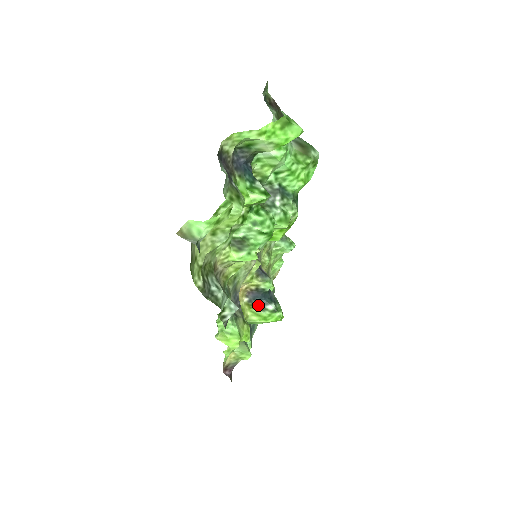
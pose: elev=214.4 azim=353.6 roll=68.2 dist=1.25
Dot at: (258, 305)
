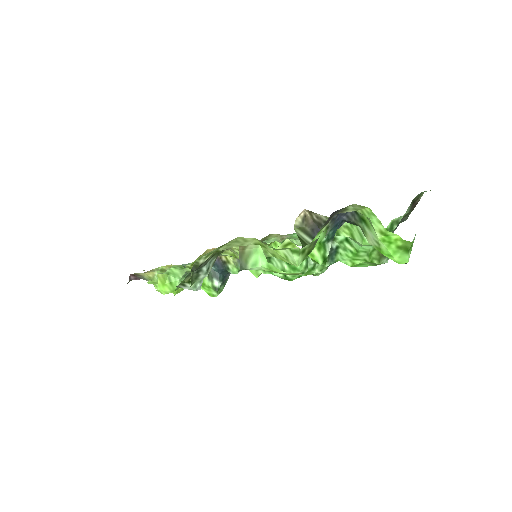
Dot at: (211, 271)
